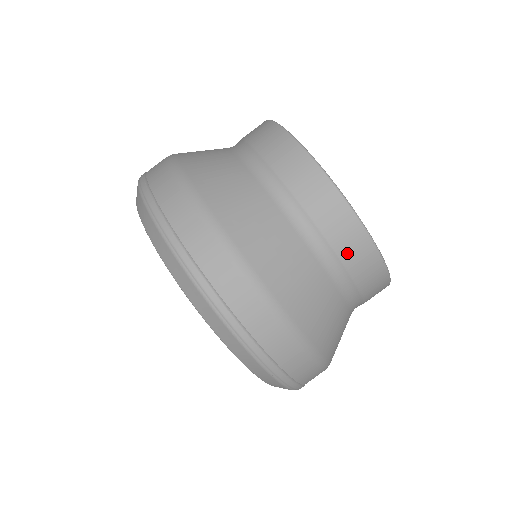
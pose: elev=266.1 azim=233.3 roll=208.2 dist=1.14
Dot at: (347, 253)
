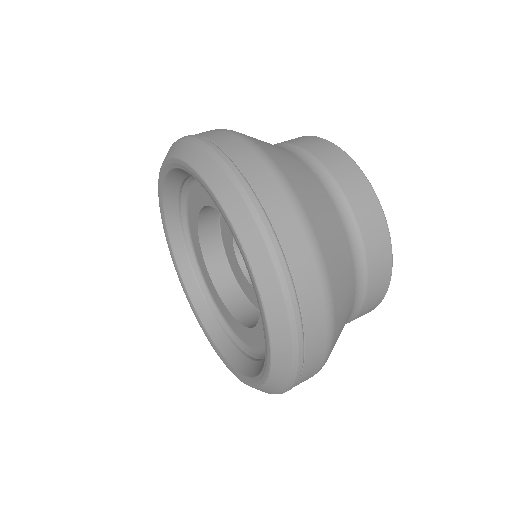
Dot at: (362, 216)
